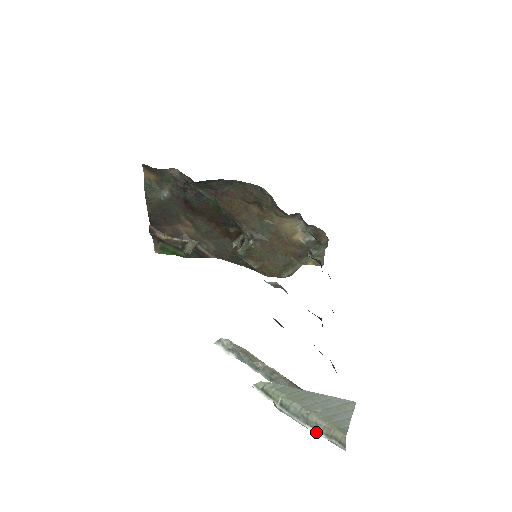
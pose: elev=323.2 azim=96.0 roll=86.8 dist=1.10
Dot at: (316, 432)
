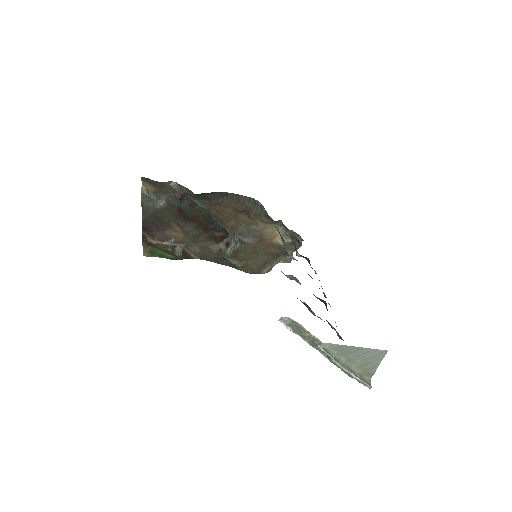
Dot at: (355, 377)
